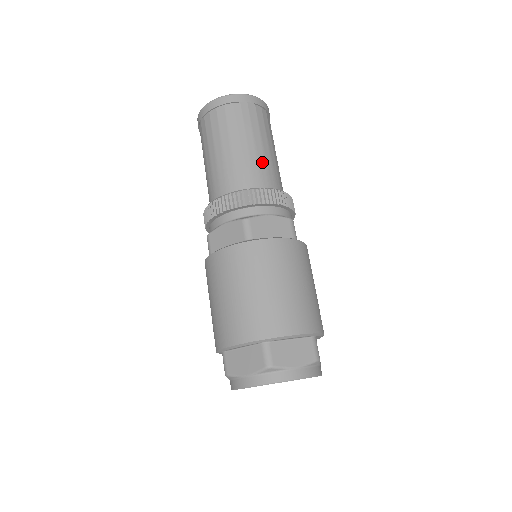
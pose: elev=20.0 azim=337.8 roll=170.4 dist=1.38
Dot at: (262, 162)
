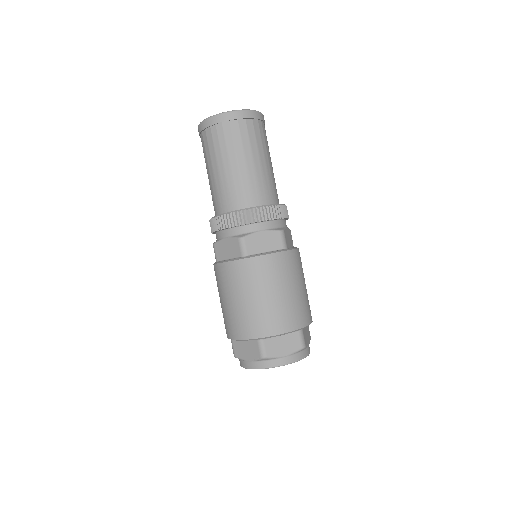
Dot at: occluded
